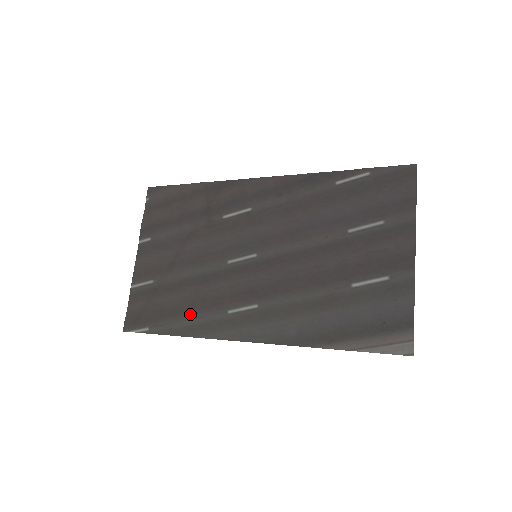
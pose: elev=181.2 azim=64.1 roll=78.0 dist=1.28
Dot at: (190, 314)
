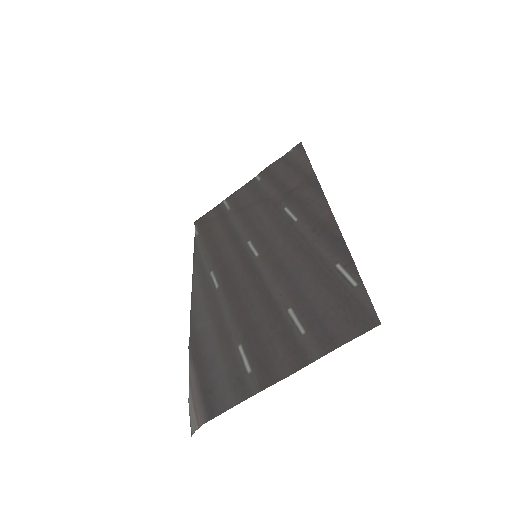
Dot at: (208, 250)
